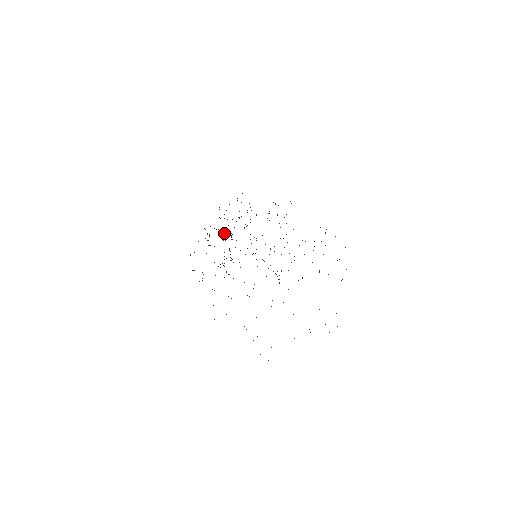
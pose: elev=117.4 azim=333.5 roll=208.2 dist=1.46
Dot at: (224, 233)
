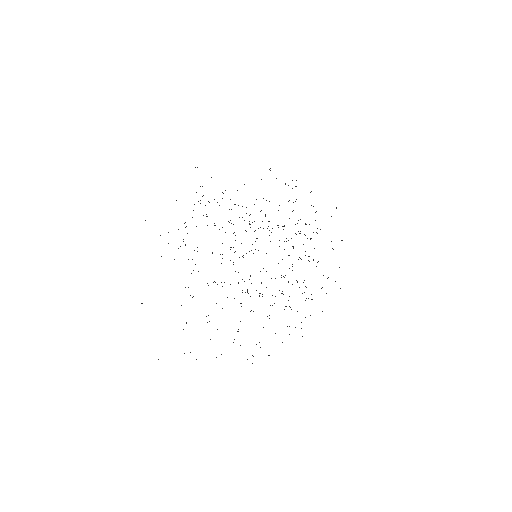
Dot at: (255, 230)
